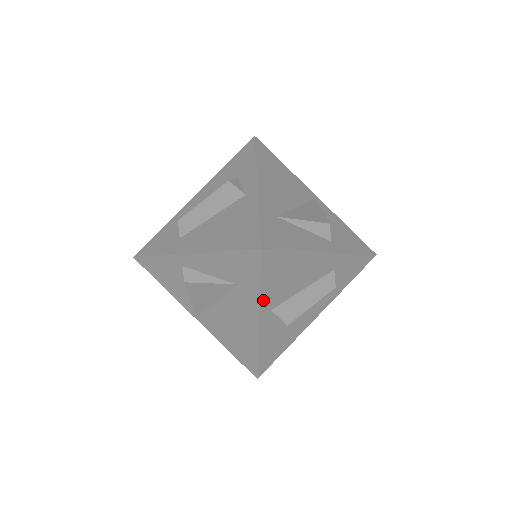
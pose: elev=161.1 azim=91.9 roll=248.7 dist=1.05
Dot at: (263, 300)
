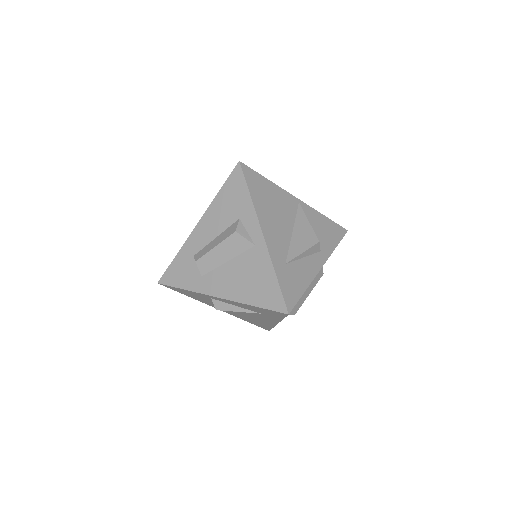
Dot at: occluded
